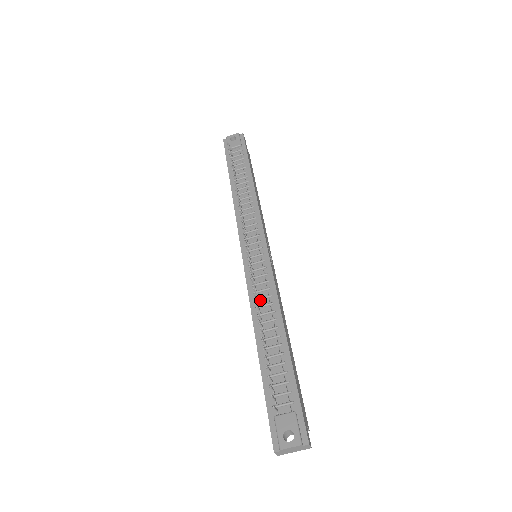
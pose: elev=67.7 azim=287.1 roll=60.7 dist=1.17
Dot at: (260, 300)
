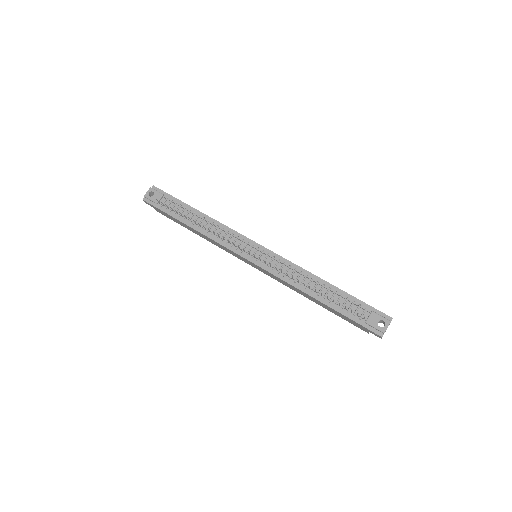
Dot at: occluded
